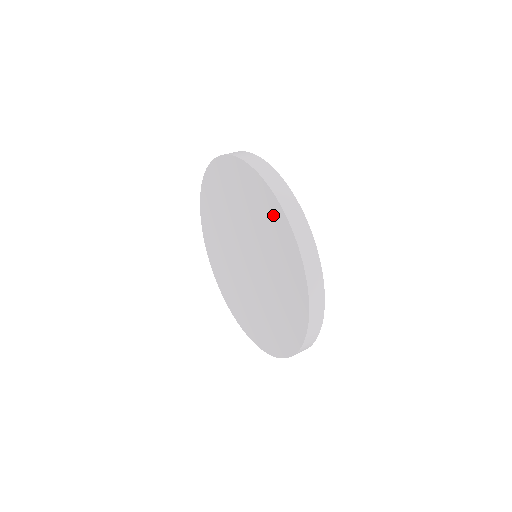
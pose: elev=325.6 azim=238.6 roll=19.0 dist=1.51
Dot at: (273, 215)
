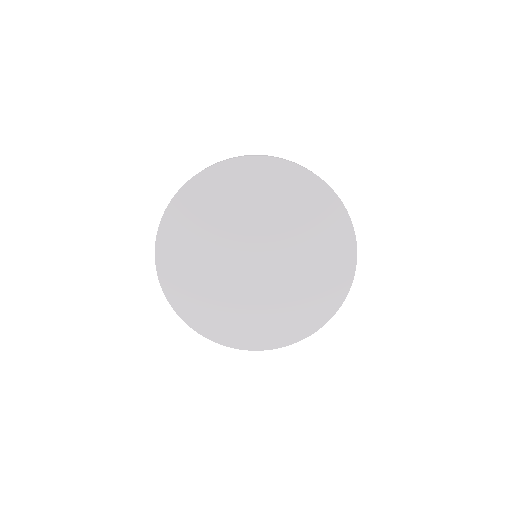
Dot at: (312, 194)
